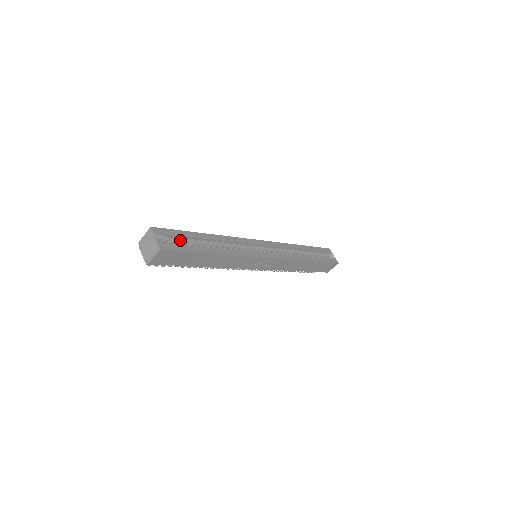
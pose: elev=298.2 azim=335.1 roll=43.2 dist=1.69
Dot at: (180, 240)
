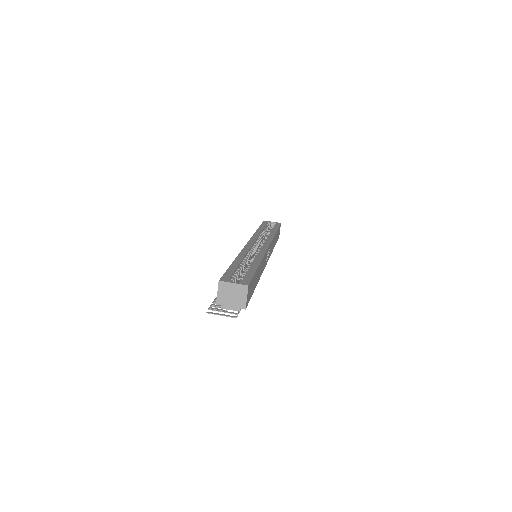
Dot at: (237, 275)
